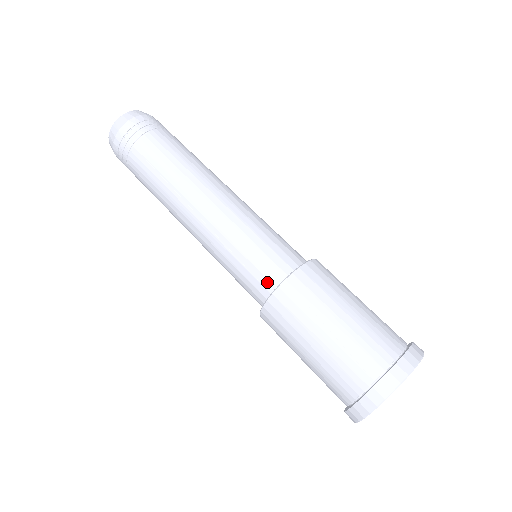
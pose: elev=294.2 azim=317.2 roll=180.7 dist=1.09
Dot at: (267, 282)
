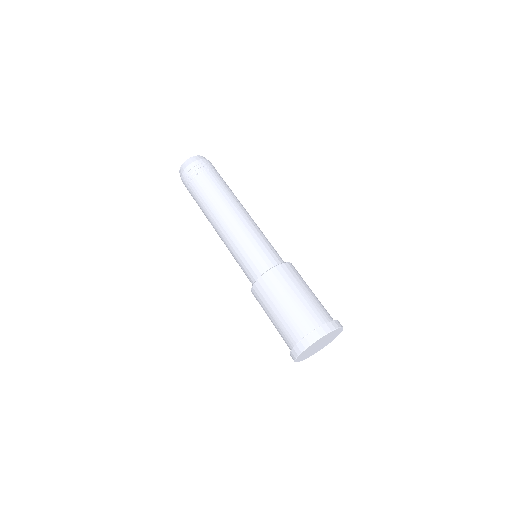
Dot at: (251, 282)
